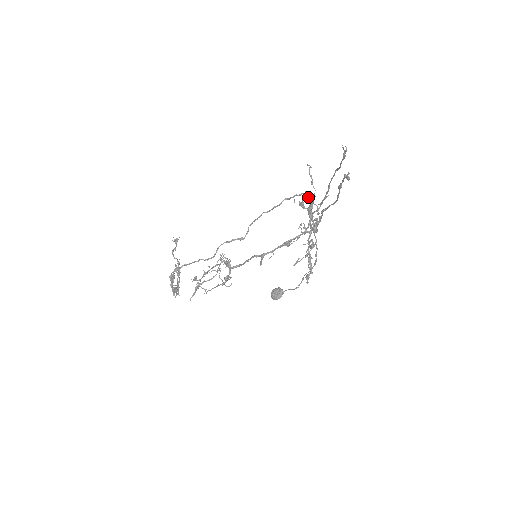
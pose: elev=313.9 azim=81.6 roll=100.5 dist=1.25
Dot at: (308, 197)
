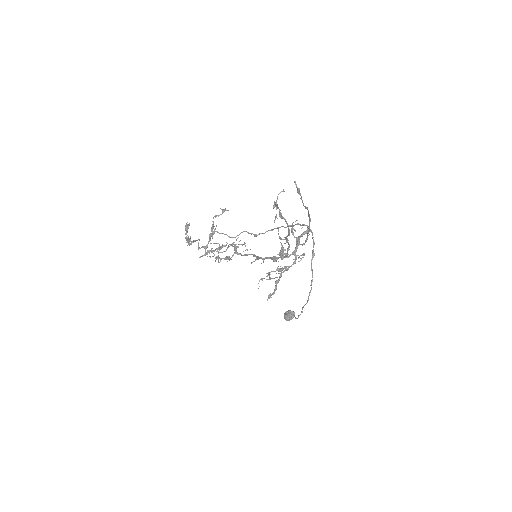
Dot at: (306, 230)
